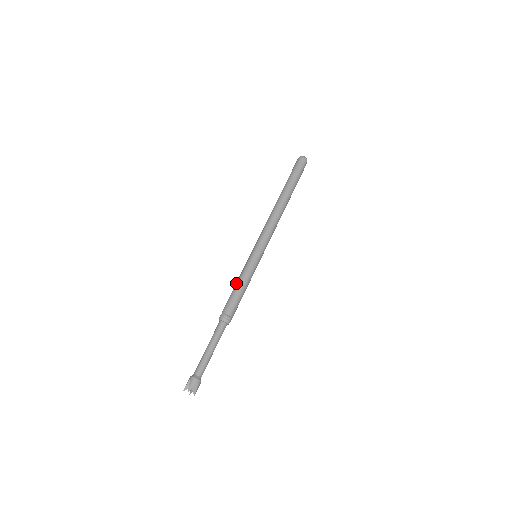
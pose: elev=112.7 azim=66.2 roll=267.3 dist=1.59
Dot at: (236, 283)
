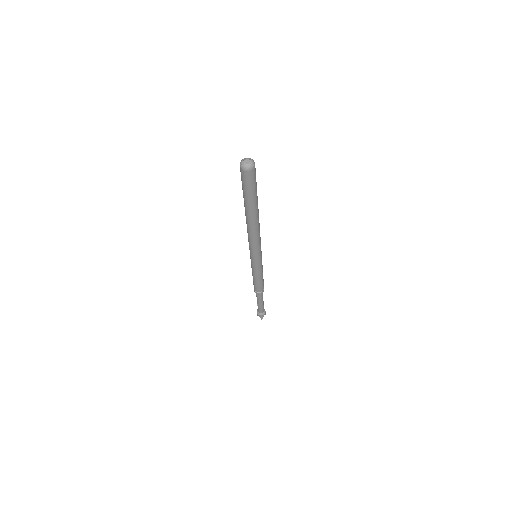
Dot at: (253, 277)
